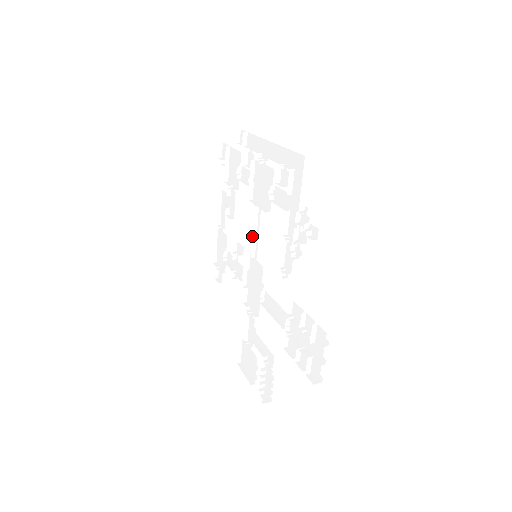
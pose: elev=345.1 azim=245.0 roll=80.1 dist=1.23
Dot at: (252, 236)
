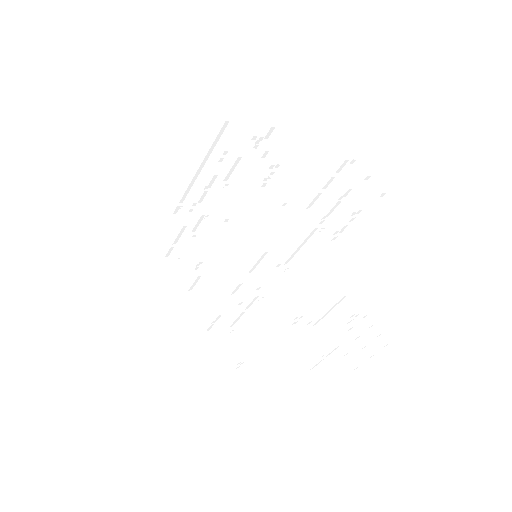
Dot at: occluded
